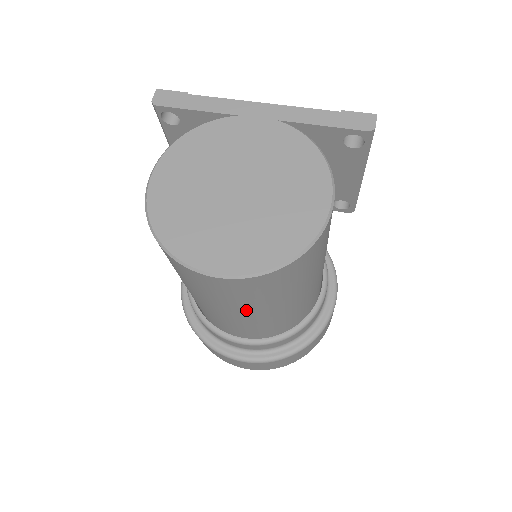
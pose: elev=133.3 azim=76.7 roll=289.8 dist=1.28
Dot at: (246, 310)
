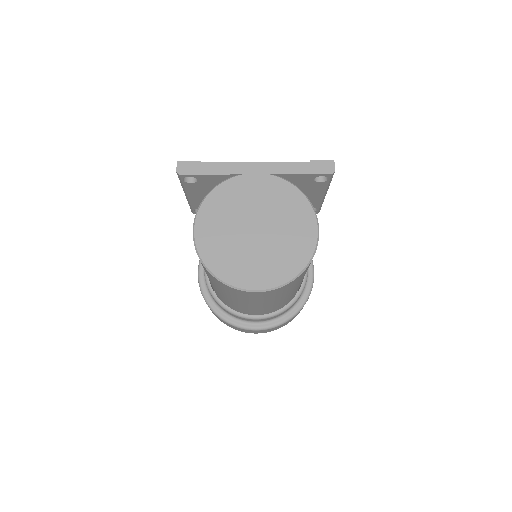
Dot at: (268, 302)
